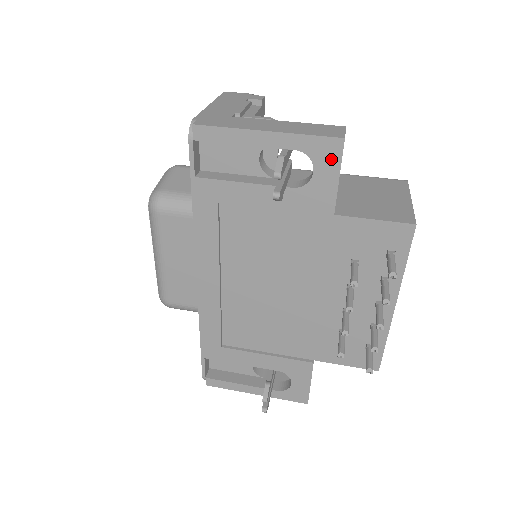
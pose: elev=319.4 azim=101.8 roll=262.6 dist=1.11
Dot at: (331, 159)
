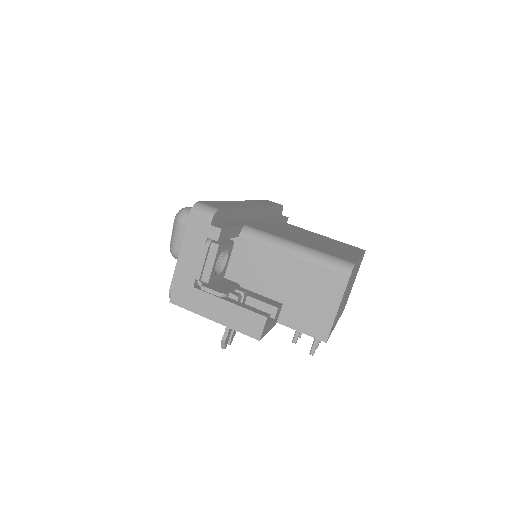
Dot at: occluded
